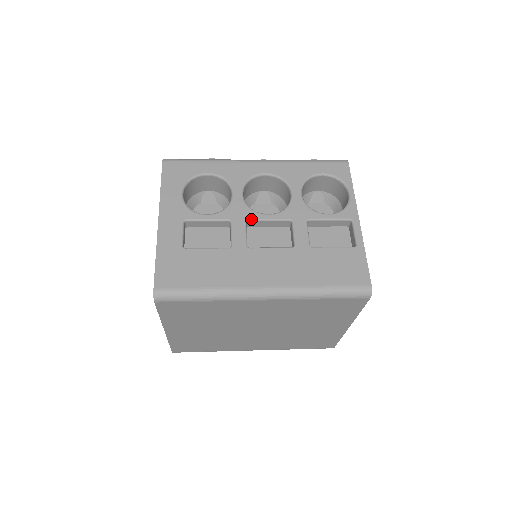
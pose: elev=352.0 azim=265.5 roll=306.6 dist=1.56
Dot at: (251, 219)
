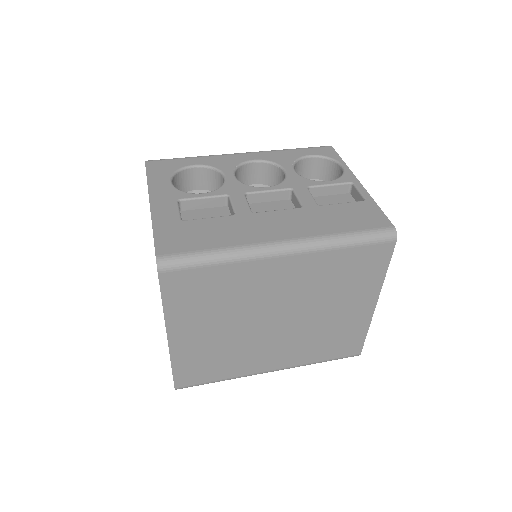
Dot at: (250, 192)
